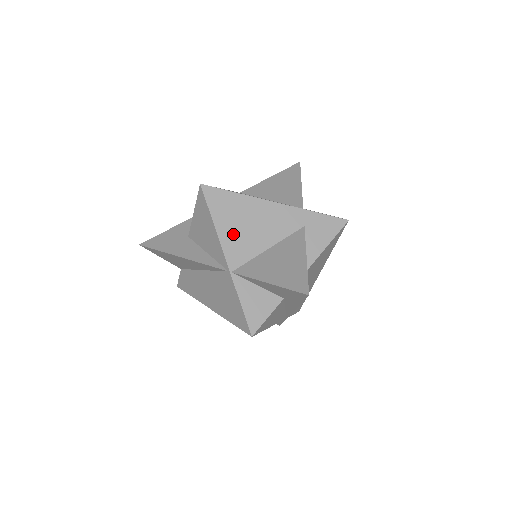
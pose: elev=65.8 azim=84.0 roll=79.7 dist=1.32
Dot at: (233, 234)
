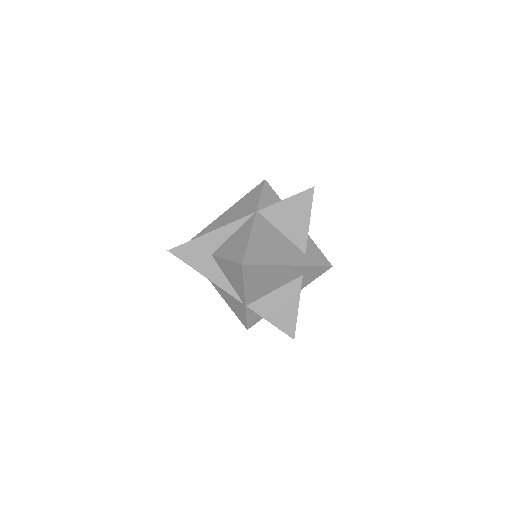
Dot at: (255, 288)
